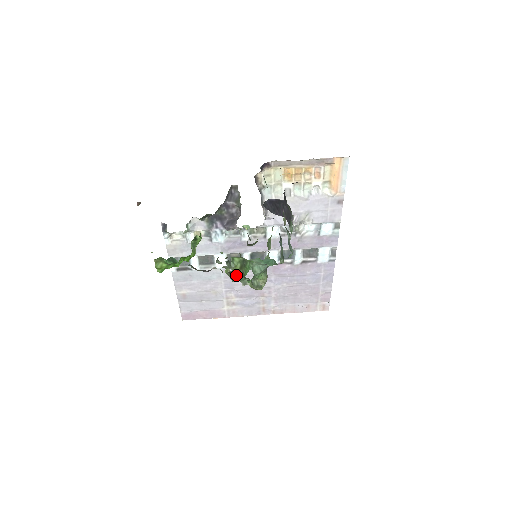
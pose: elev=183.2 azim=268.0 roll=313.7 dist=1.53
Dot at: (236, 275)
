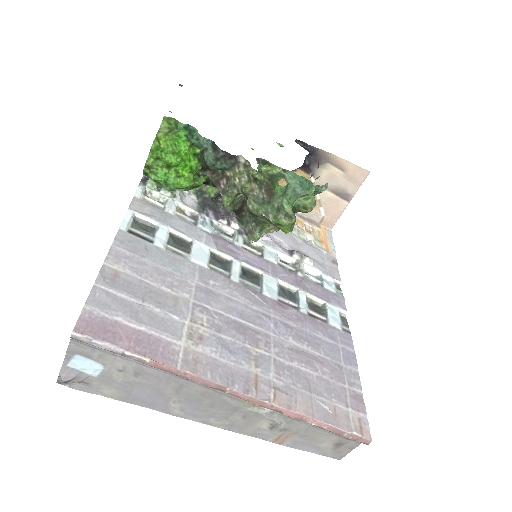
Dot at: (256, 198)
